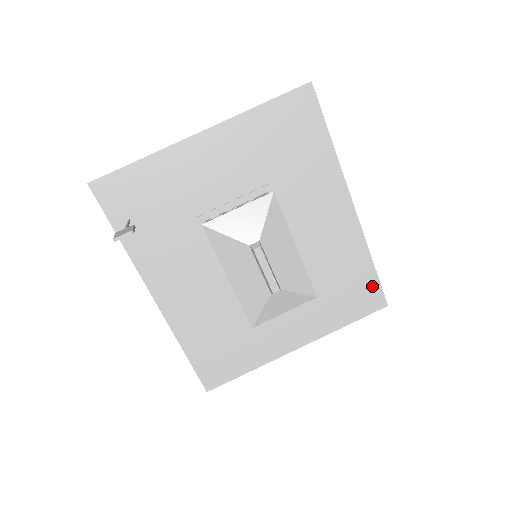
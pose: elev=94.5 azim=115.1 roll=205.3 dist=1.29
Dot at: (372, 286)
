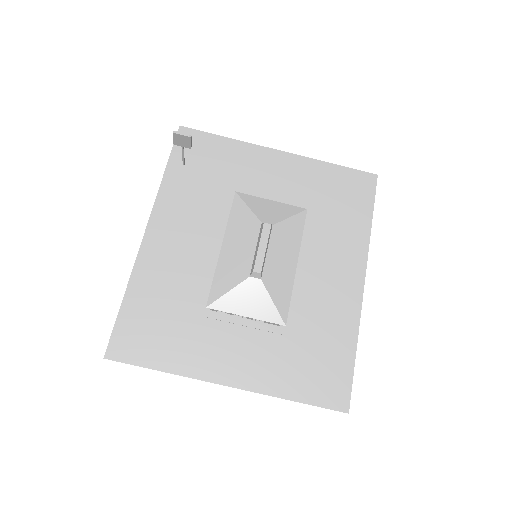
Dot at: (343, 375)
